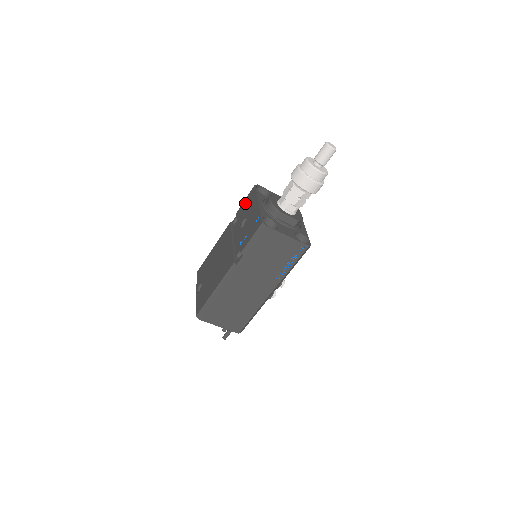
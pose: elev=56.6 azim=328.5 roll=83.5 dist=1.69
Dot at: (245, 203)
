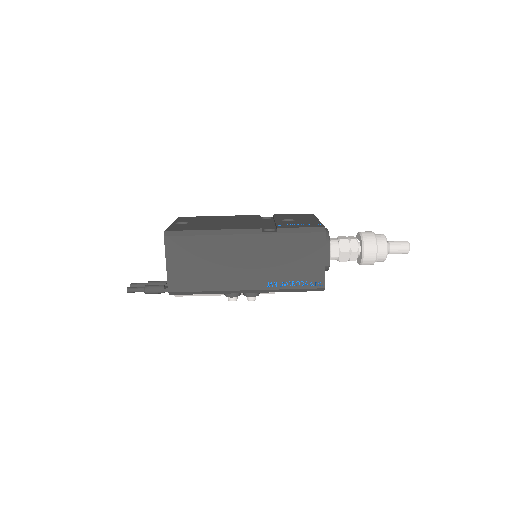
Dot at: (293, 215)
